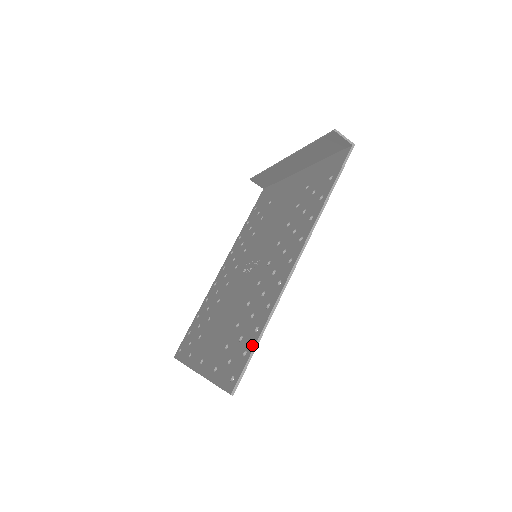
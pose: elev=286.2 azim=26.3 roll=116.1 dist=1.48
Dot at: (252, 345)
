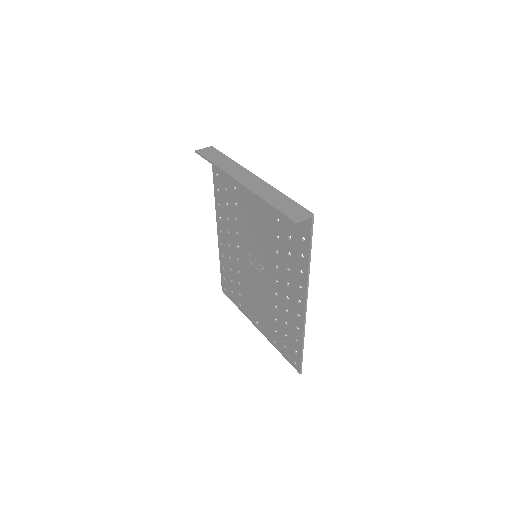
Dot at: (299, 351)
